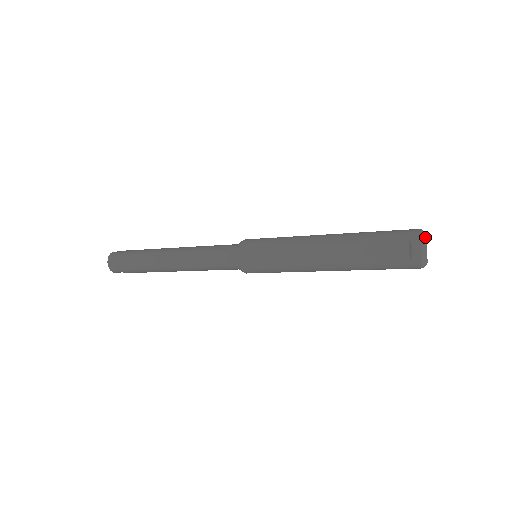
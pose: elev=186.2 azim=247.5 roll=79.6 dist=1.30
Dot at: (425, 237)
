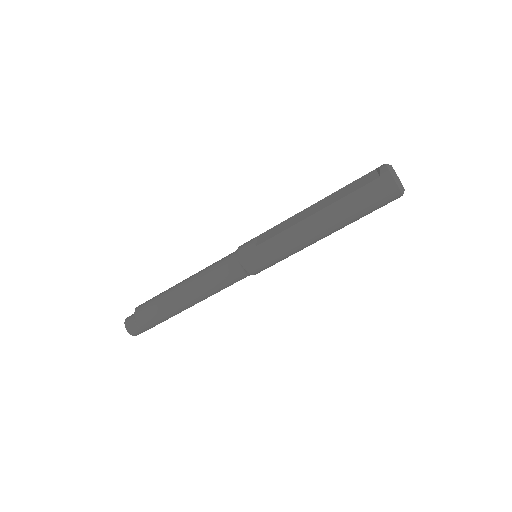
Dot at: occluded
